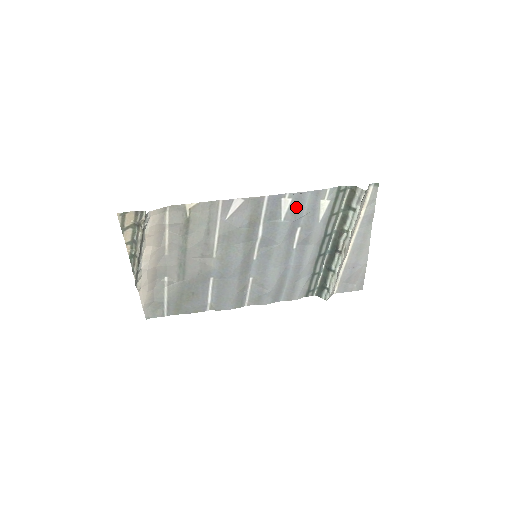
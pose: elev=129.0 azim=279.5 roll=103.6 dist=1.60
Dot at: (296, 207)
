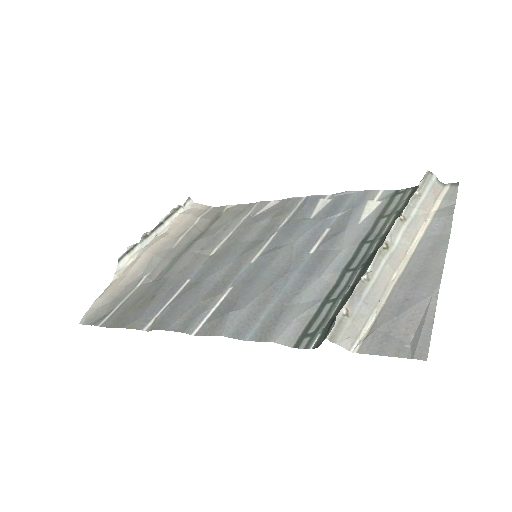
Dot at: (333, 207)
